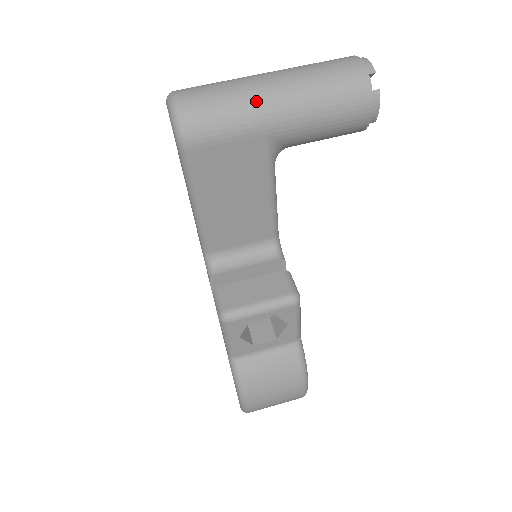
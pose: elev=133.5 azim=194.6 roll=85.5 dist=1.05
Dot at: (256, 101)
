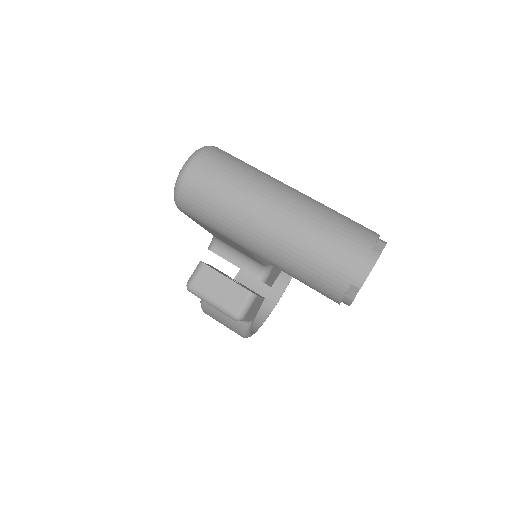
Dot at: (240, 227)
